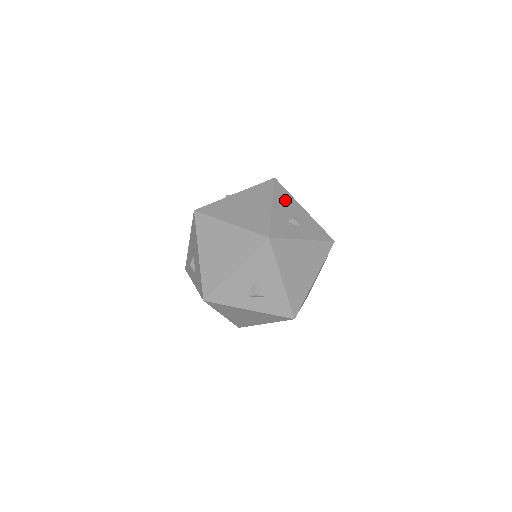
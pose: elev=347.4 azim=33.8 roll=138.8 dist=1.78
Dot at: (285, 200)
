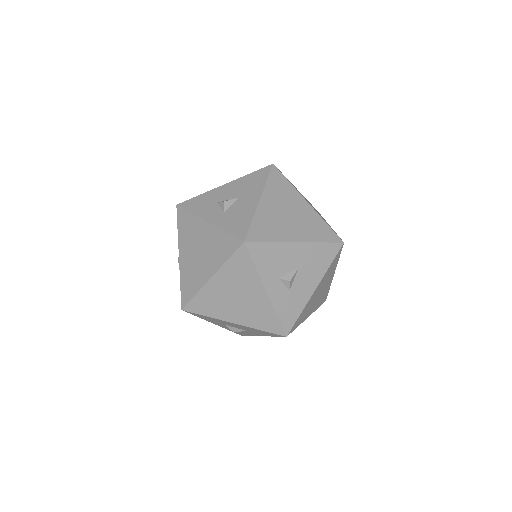
Dot at: occluded
